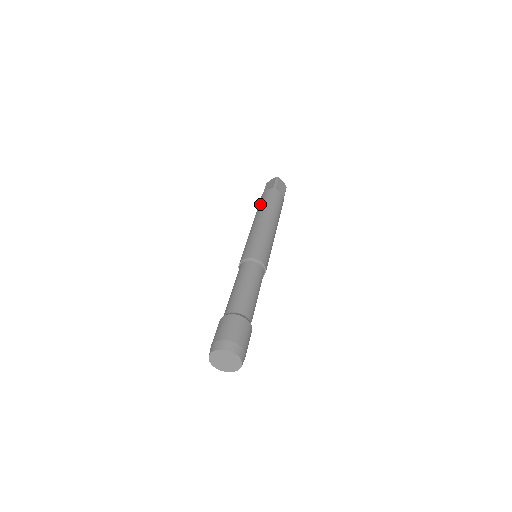
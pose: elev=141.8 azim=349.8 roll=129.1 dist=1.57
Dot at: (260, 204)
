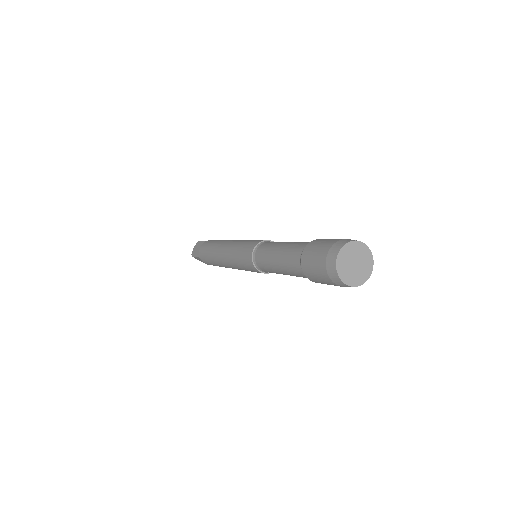
Dot at: (209, 248)
